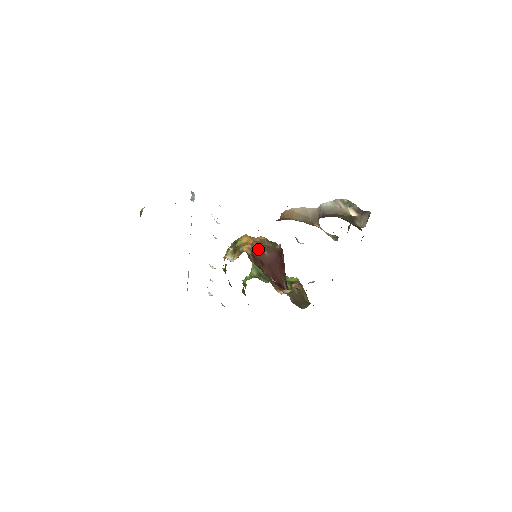
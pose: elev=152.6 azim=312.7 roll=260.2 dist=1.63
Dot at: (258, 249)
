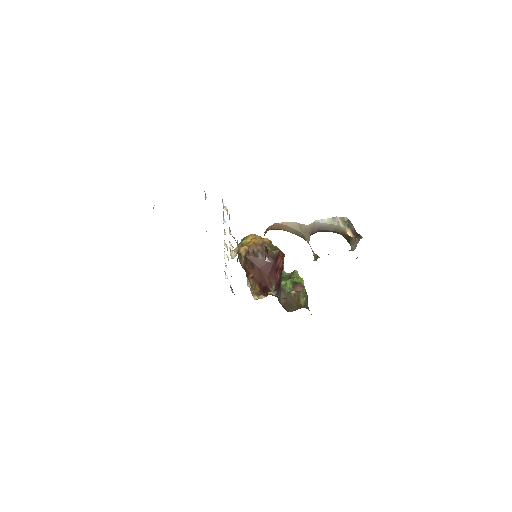
Dot at: (254, 252)
